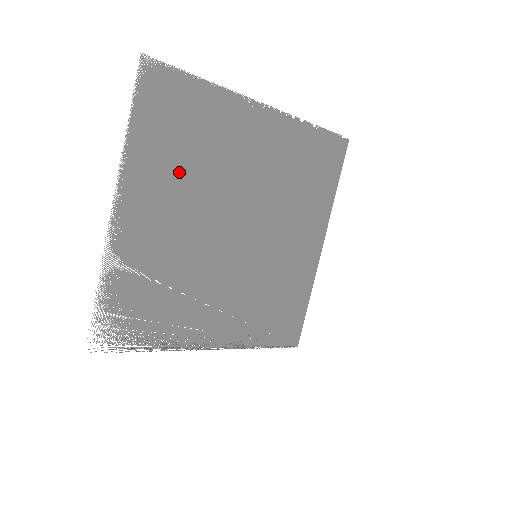
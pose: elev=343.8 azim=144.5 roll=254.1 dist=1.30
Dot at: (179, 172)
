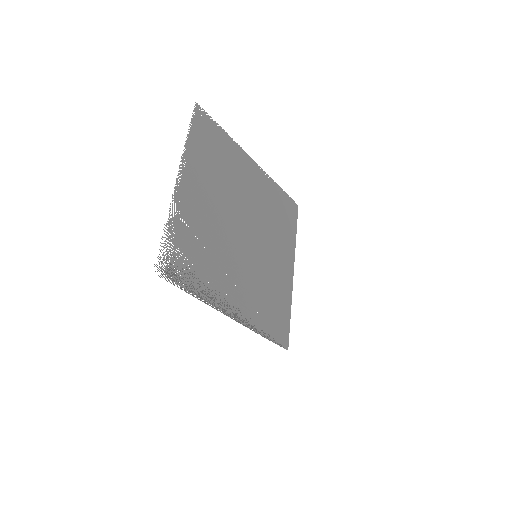
Dot at: (212, 174)
